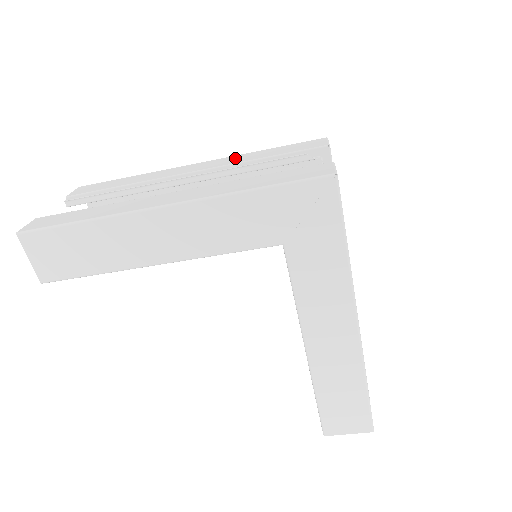
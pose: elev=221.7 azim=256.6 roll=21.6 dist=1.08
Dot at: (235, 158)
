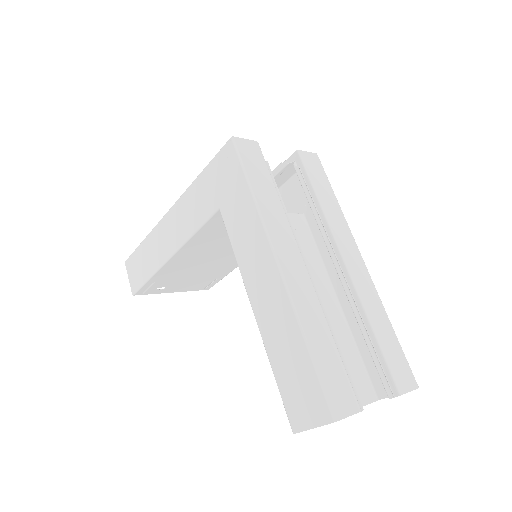
Dot at: occluded
